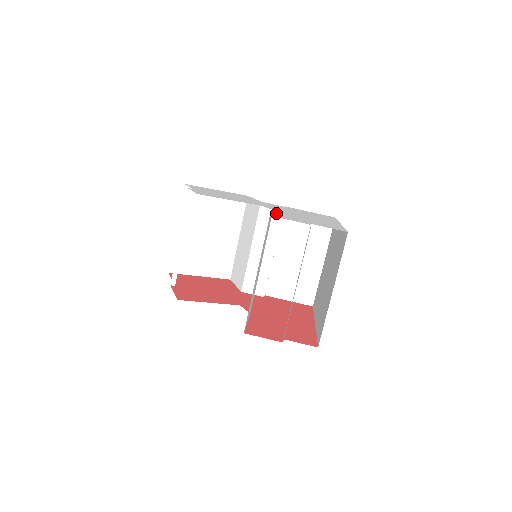
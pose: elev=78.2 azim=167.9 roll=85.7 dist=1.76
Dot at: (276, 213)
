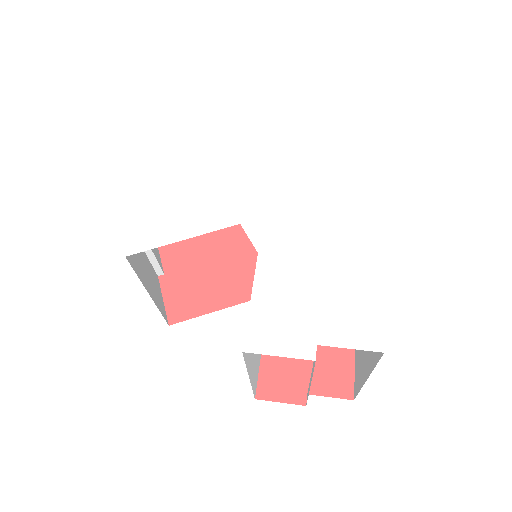
Dot at: (258, 297)
